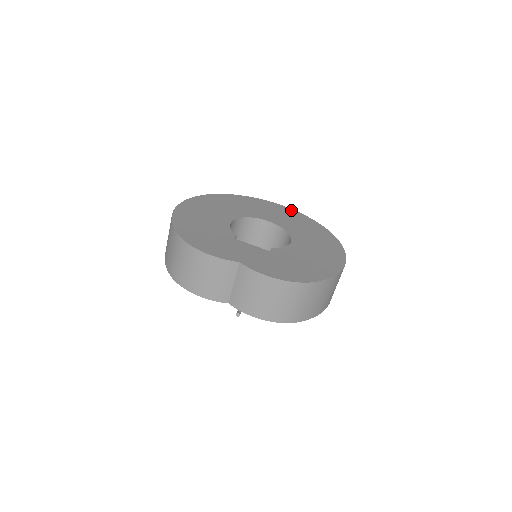
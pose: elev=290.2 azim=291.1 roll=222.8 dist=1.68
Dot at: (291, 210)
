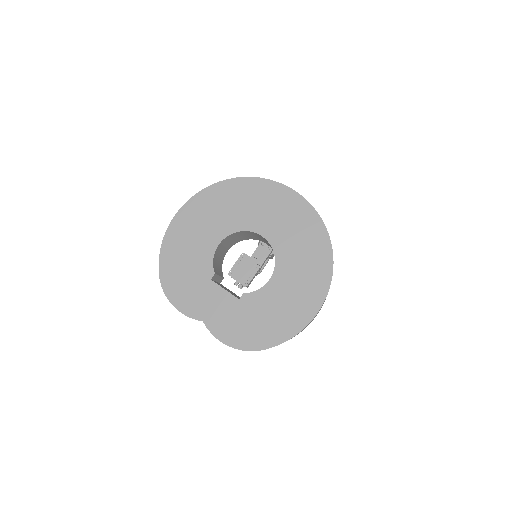
Dot at: (302, 202)
